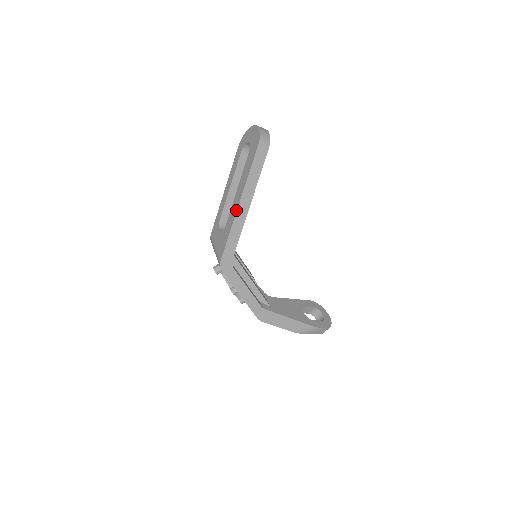
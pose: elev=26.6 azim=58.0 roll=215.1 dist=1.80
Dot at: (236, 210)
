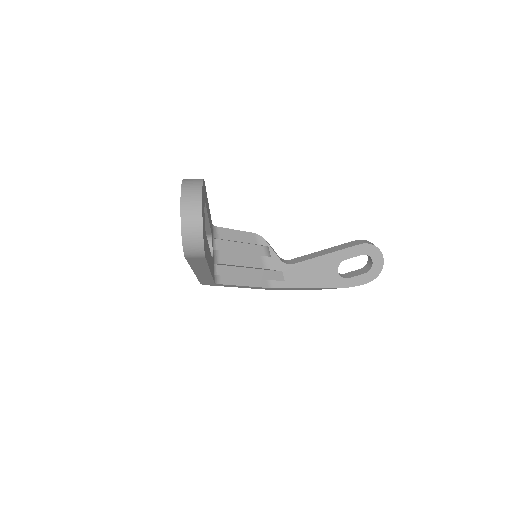
Dot at: occluded
